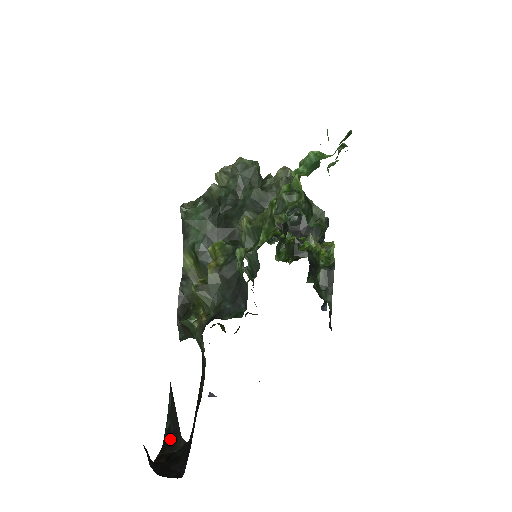
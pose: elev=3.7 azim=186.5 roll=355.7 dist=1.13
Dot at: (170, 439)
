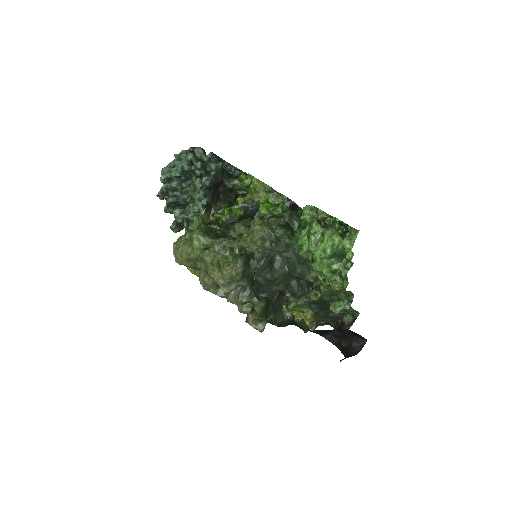
Dot at: (323, 333)
